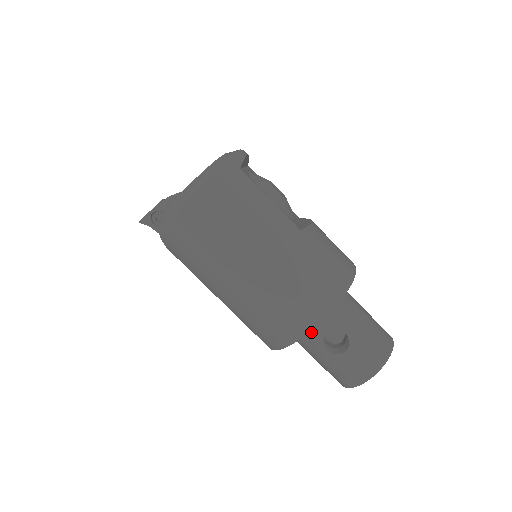
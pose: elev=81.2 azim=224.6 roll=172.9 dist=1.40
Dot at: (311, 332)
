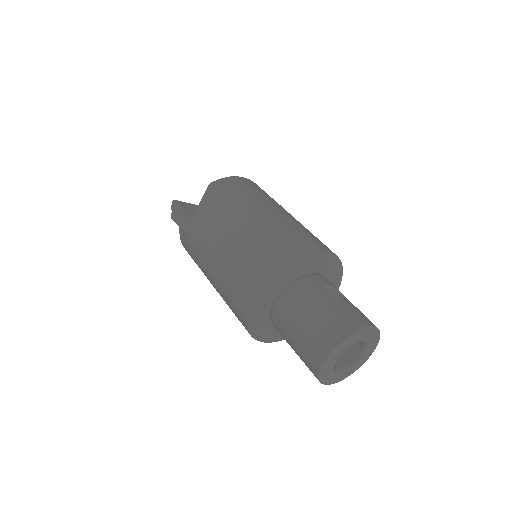
Dot at: (313, 277)
